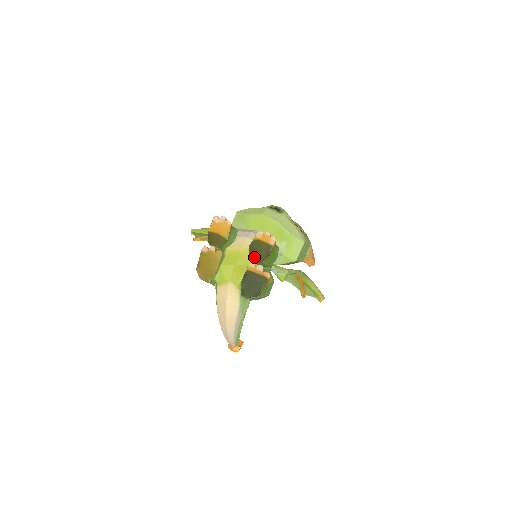
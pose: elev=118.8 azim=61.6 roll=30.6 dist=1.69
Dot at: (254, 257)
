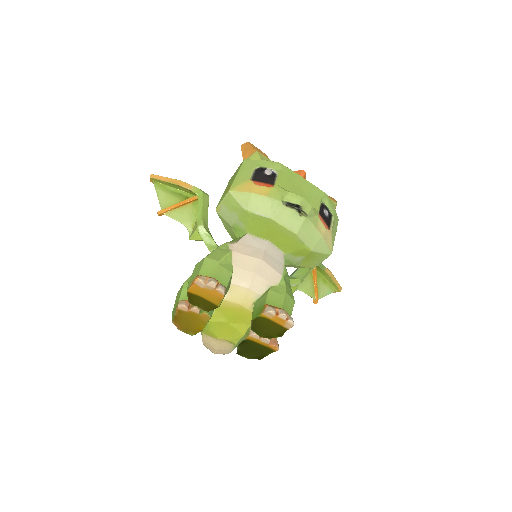
Dot at: (258, 331)
